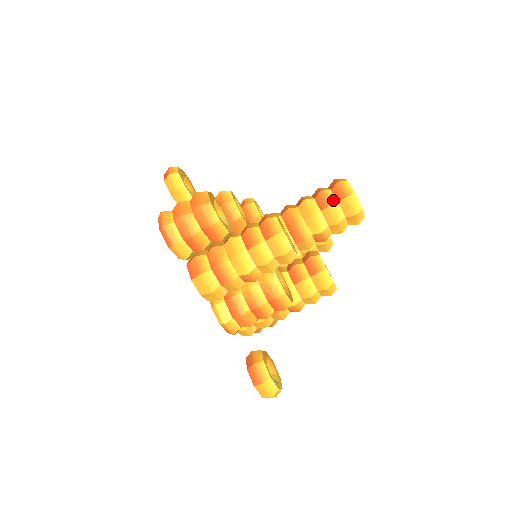
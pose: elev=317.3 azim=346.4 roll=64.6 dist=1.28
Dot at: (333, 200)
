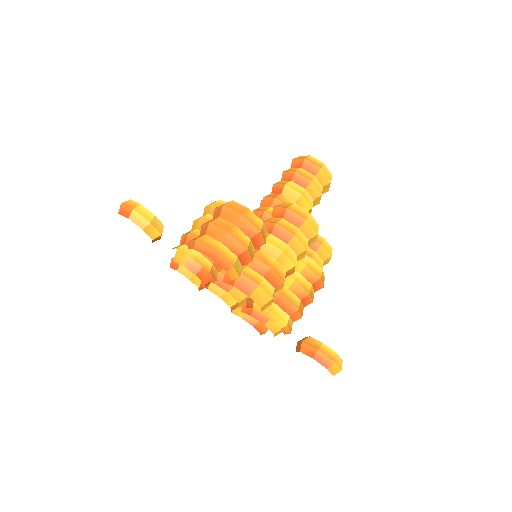
Dot at: (310, 175)
